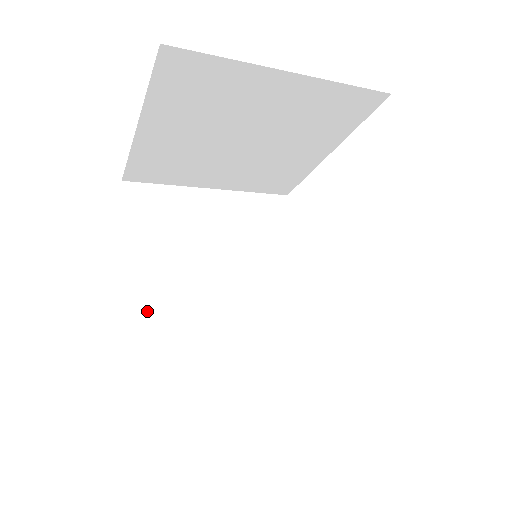
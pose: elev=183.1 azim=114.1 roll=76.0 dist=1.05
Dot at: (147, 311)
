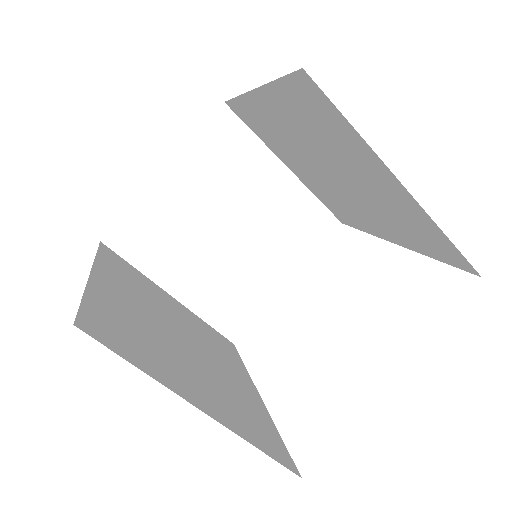
Dot at: (111, 296)
